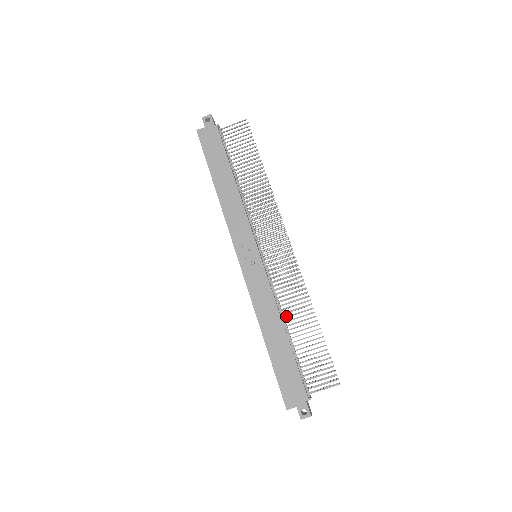
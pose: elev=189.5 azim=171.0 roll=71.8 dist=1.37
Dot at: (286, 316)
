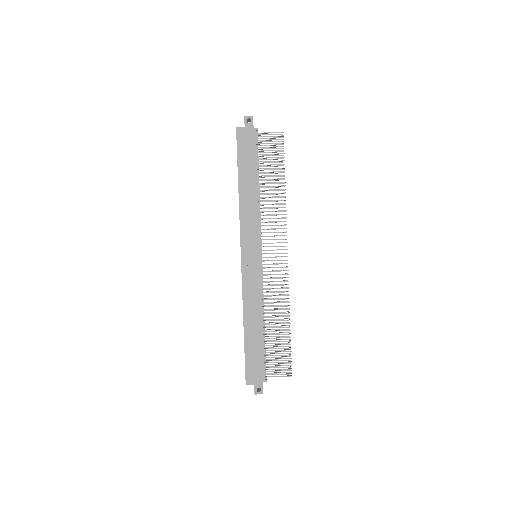
Dot at: (266, 313)
